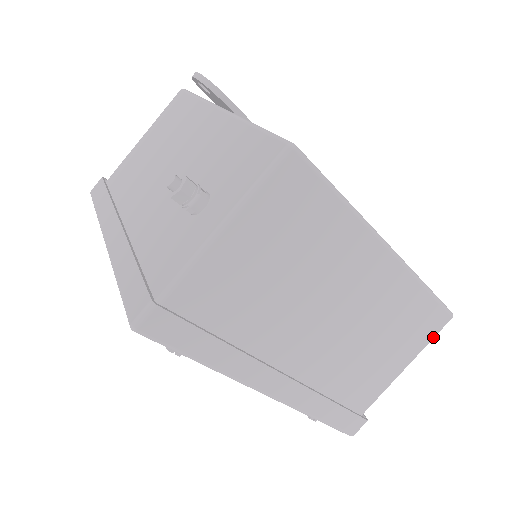
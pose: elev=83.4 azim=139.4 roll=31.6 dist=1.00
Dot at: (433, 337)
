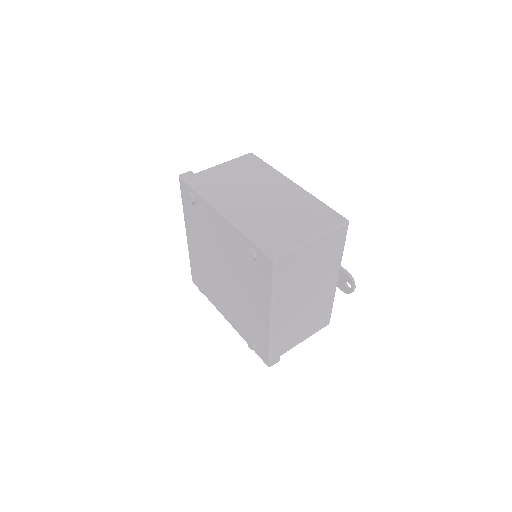
Dot at: (335, 226)
